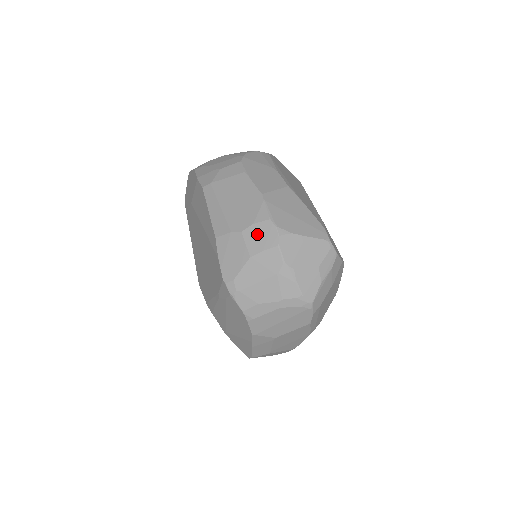
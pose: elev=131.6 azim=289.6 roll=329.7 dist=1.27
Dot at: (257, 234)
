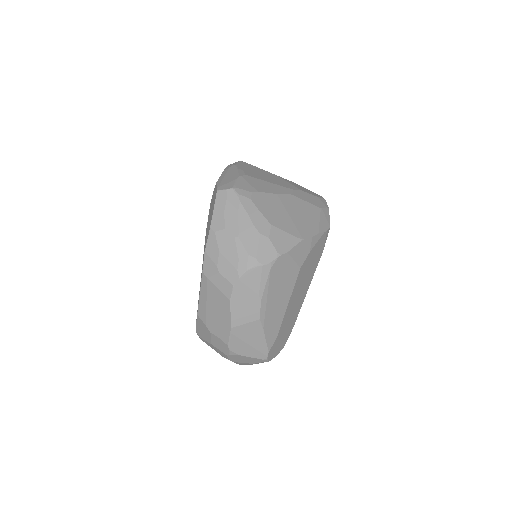
Dot at: (218, 342)
